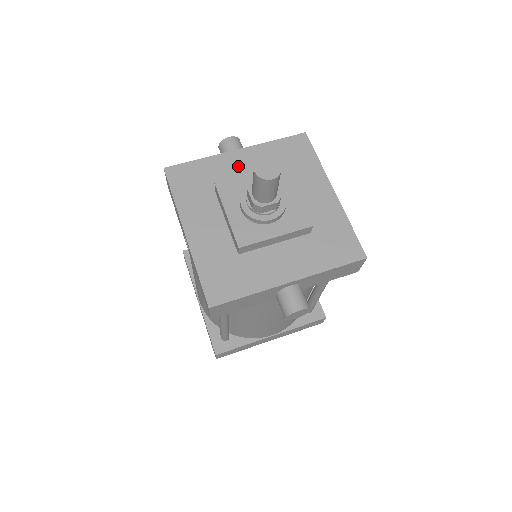
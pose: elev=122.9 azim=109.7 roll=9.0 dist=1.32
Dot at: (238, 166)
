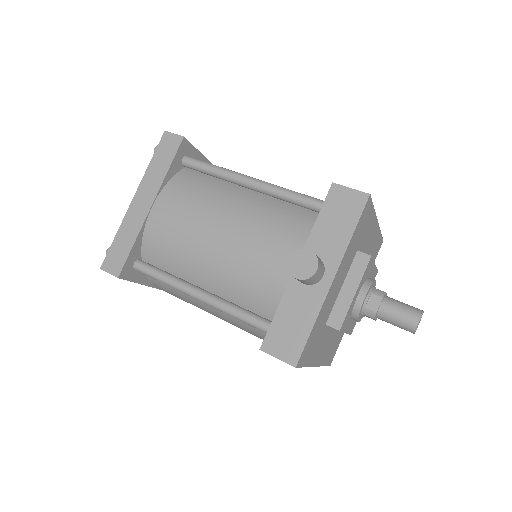
Dot at: (335, 289)
